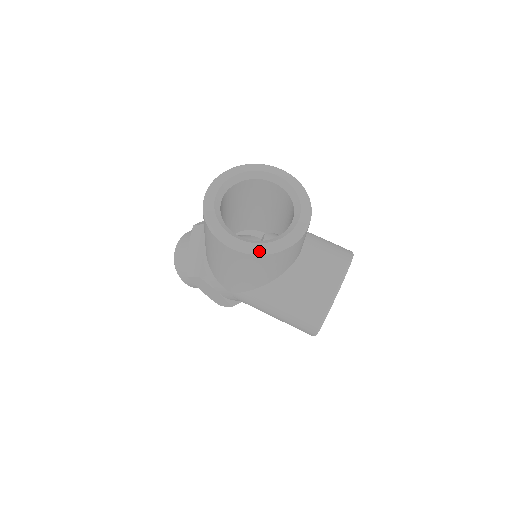
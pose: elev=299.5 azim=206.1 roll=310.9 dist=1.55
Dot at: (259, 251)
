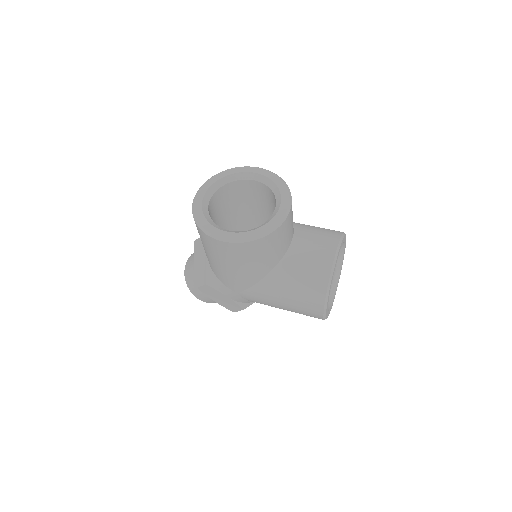
Dot at: (247, 238)
